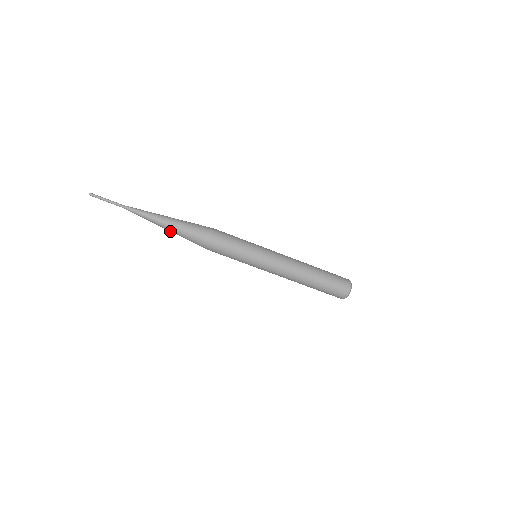
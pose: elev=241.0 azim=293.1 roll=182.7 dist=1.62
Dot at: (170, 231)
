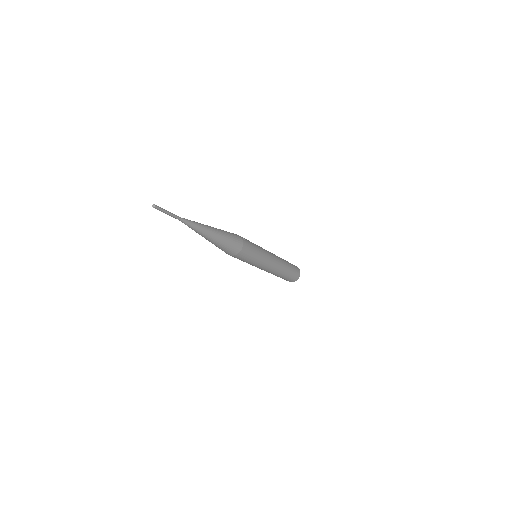
Dot at: occluded
